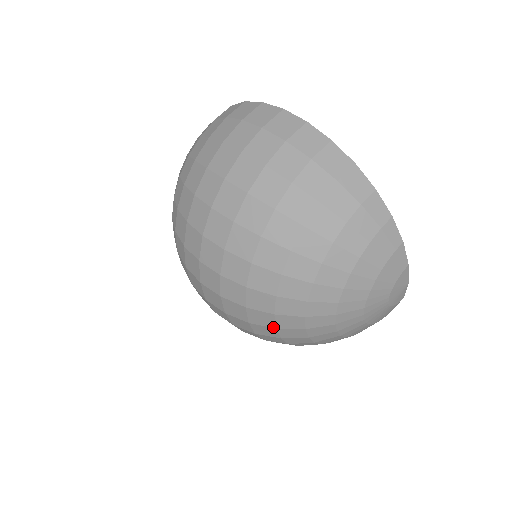
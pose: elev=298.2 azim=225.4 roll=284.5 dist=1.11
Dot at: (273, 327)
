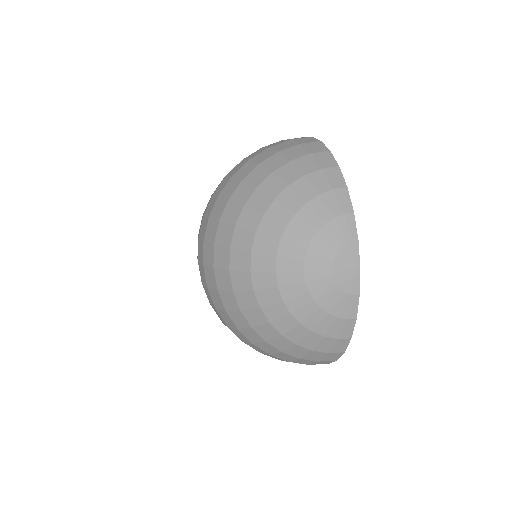
Dot at: (228, 268)
